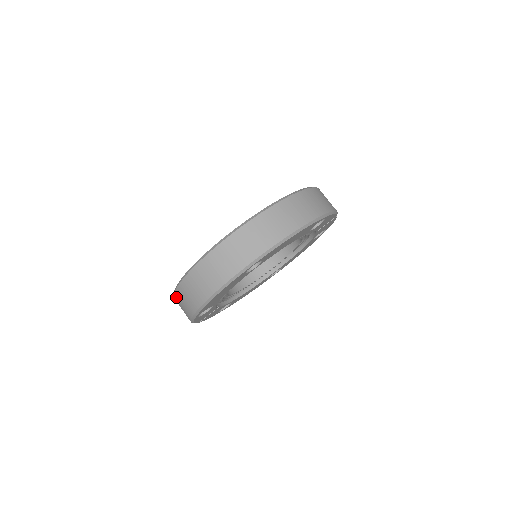
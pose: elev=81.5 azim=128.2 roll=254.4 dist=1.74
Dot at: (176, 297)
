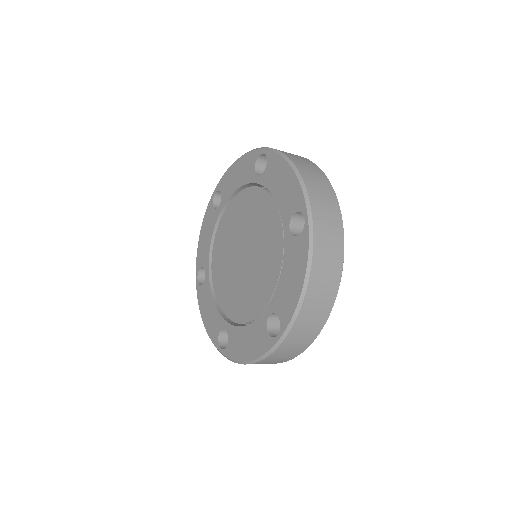
Dot at: (287, 342)
